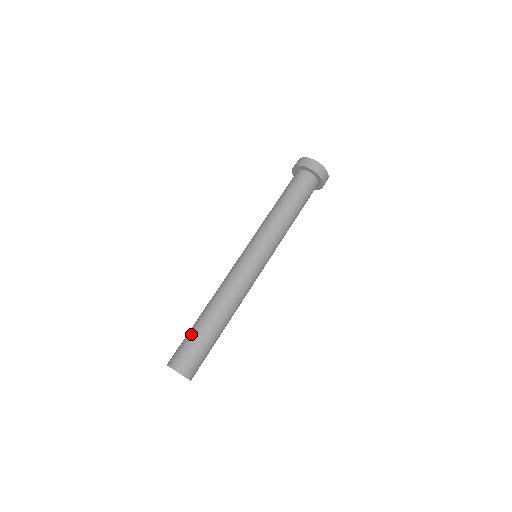
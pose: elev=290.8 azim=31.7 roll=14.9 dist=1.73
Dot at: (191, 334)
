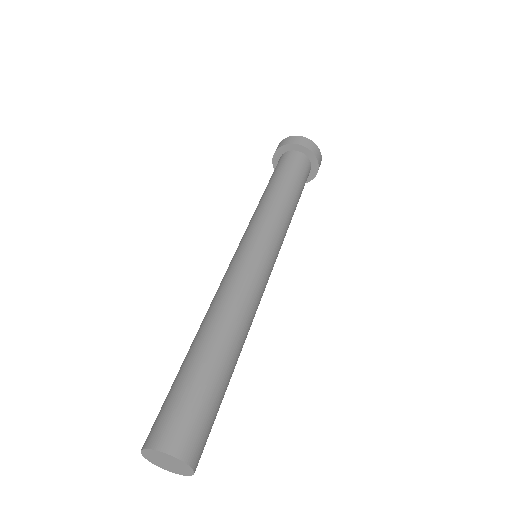
Dot at: (188, 380)
